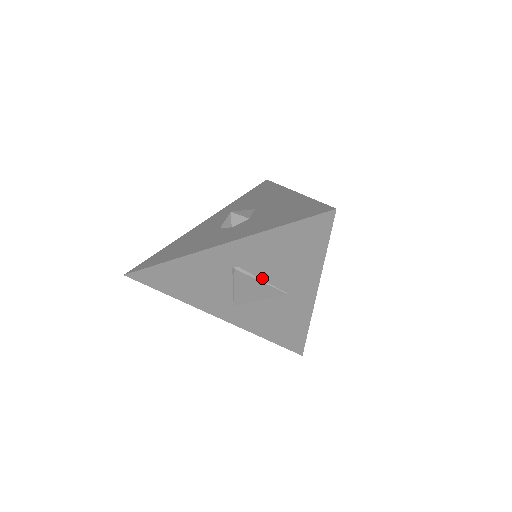
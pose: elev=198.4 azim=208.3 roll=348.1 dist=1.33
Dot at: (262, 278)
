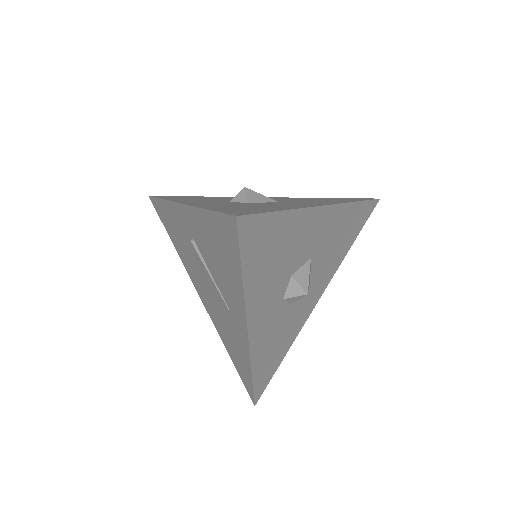
Dot at: (211, 271)
